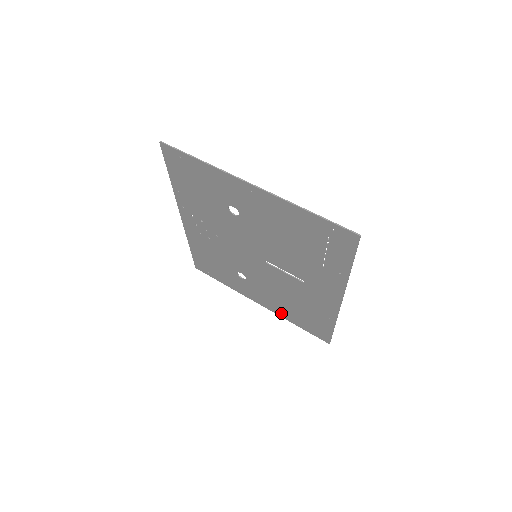
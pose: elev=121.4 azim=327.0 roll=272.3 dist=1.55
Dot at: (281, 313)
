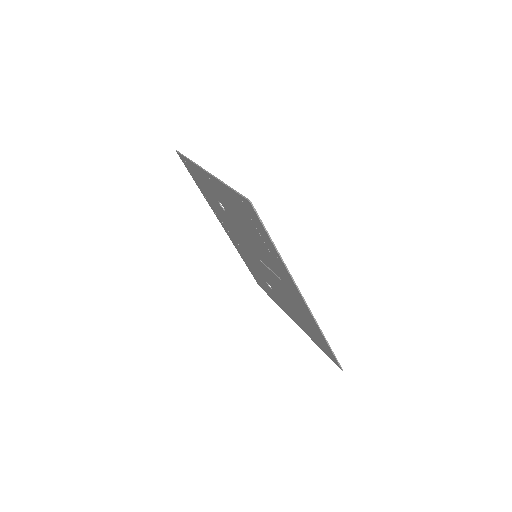
Dot at: (305, 331)
